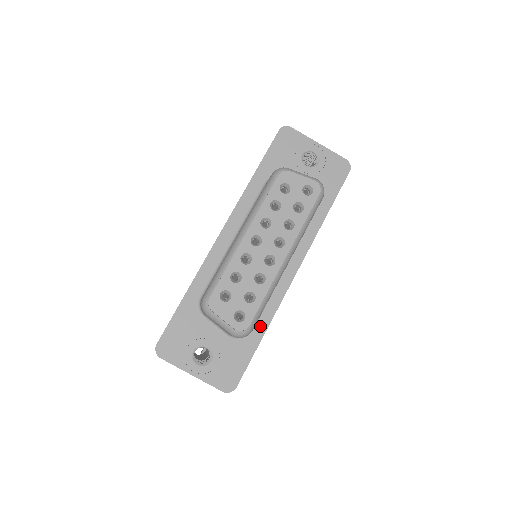
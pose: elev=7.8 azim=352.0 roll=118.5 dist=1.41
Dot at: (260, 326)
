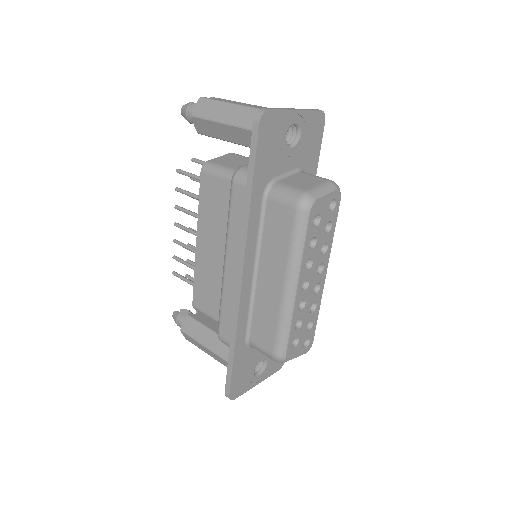
Dot at: occluded
